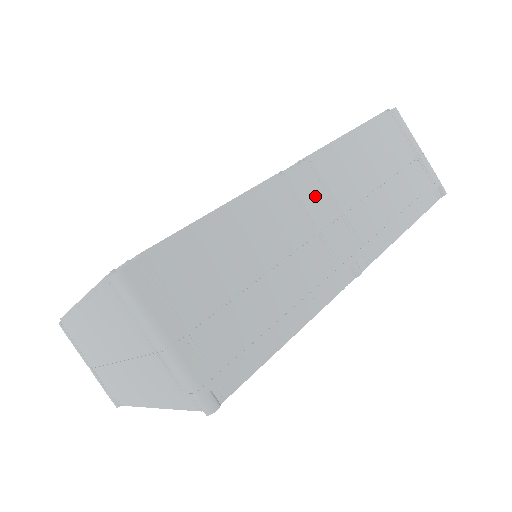
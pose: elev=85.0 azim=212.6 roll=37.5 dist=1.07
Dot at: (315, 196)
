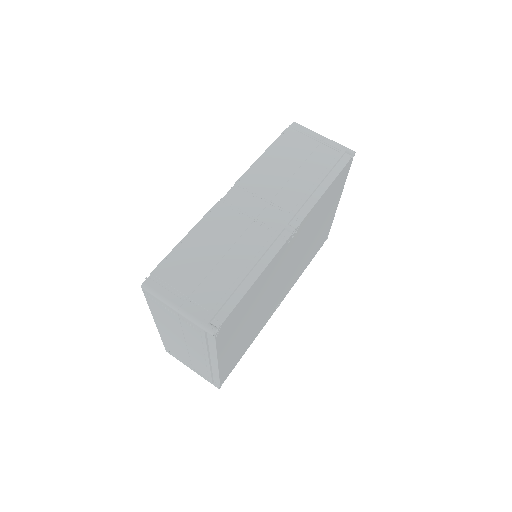
Dot at: (247, 201)
